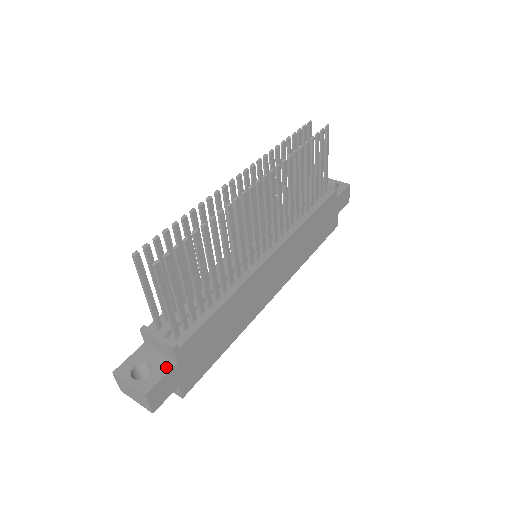
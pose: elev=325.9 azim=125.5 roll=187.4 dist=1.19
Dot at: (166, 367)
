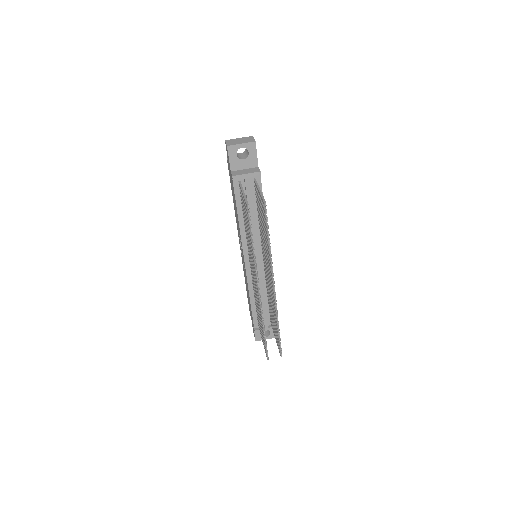
Dot at: occluded
